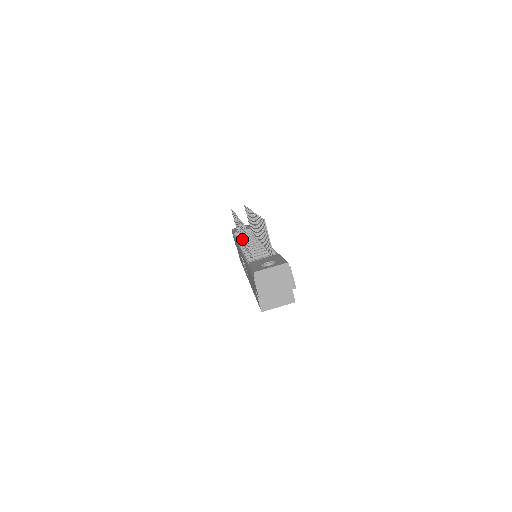
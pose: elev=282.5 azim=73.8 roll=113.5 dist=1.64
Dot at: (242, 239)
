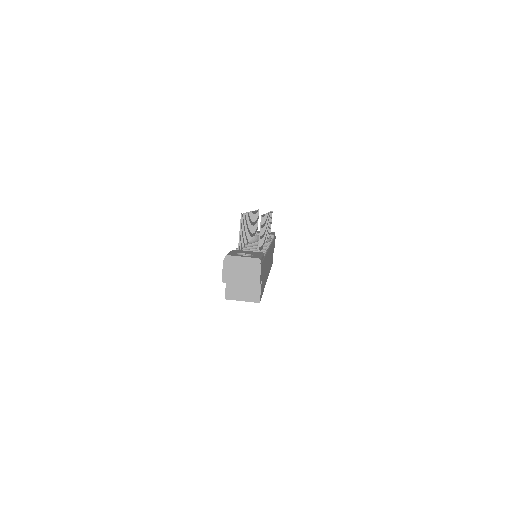
Dot at: (250, 236)
